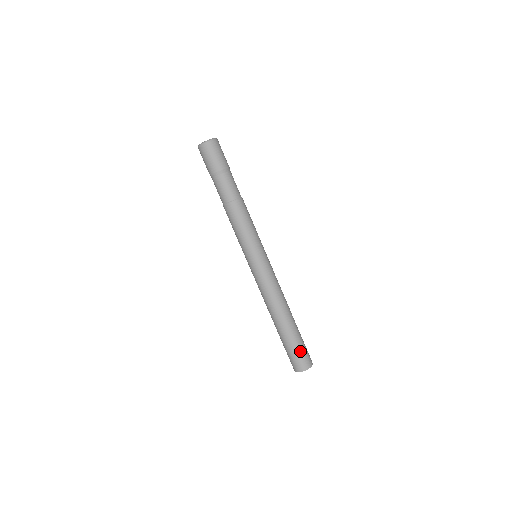
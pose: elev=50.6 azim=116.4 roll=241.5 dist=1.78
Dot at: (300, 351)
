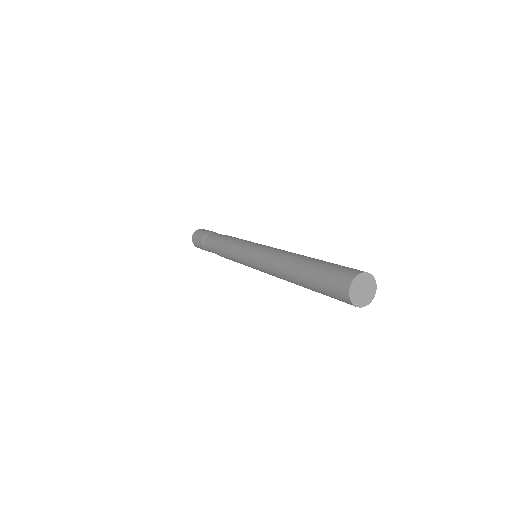
Dot at: (331, 271)
